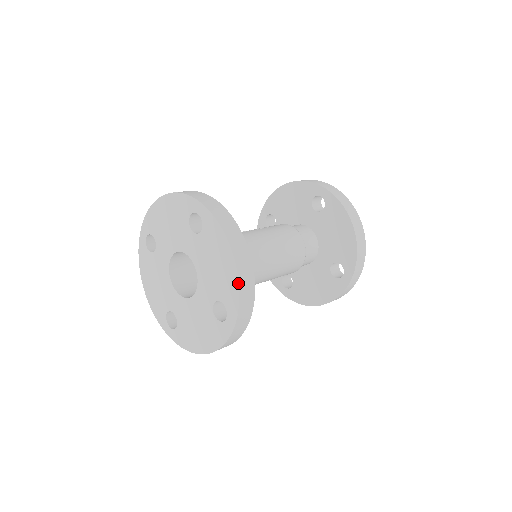
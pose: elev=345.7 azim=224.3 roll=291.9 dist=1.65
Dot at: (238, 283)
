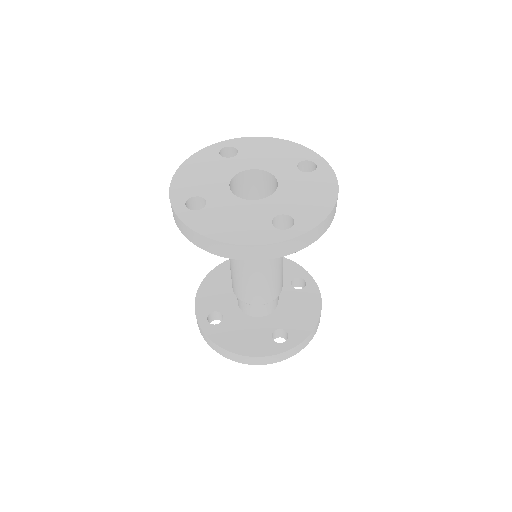
Dot at: (296, 143)
